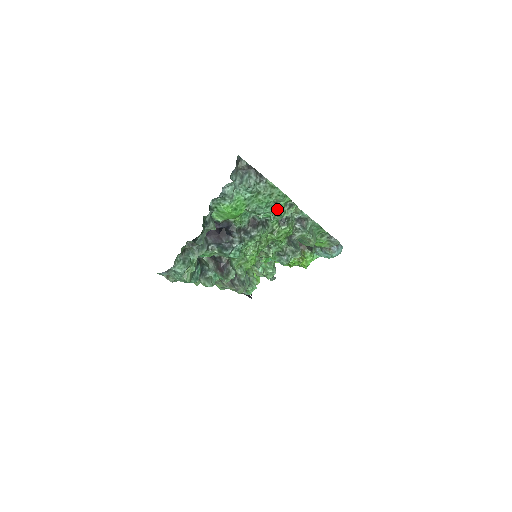
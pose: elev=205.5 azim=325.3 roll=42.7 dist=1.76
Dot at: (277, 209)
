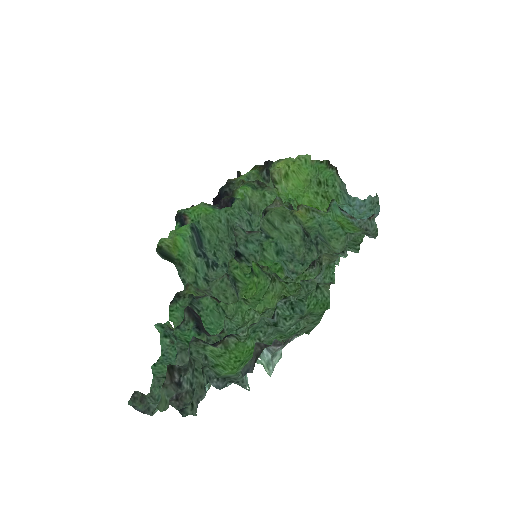
Dot at: occluded
